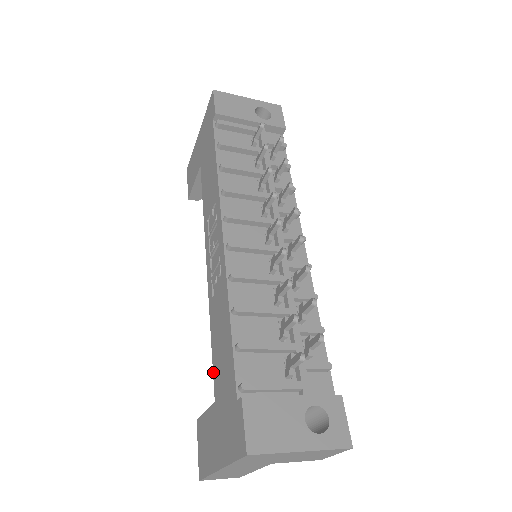
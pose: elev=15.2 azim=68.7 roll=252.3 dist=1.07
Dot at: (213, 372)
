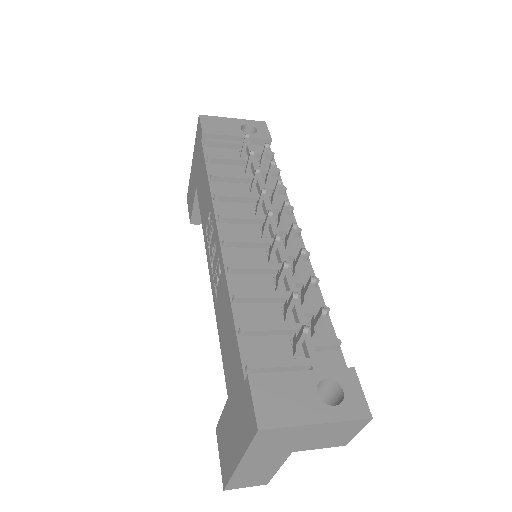
Dot at: occluded
